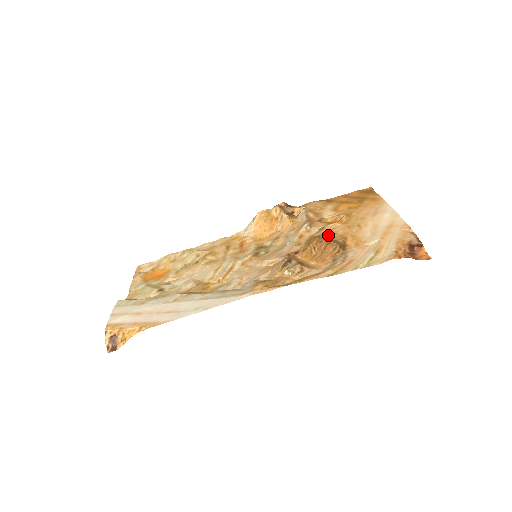
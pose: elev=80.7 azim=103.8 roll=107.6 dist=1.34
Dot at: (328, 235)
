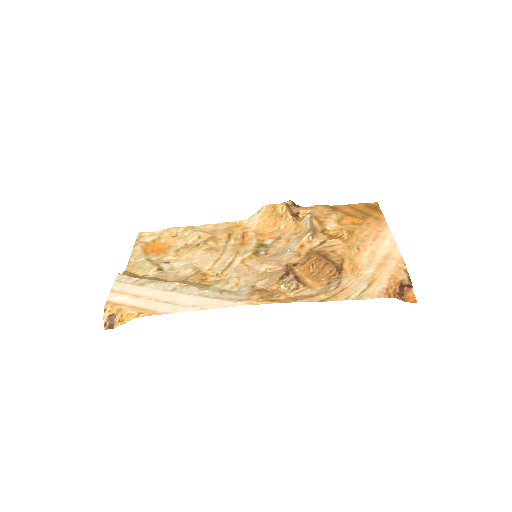
Dot at: (328, 252)
